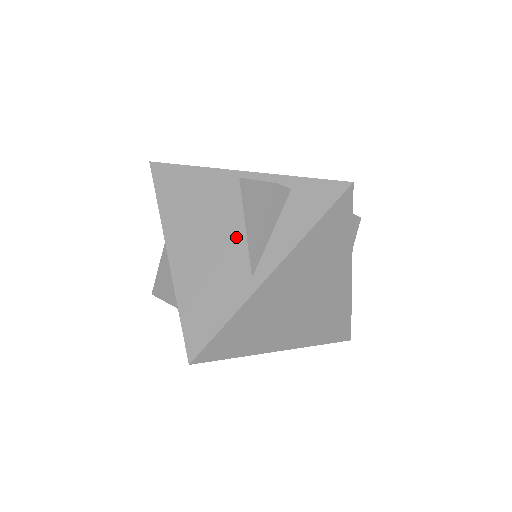
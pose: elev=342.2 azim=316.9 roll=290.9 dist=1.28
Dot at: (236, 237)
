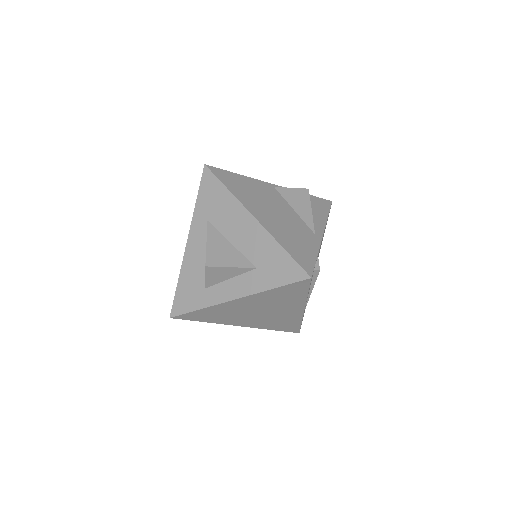
Dot at: (293, 214)
